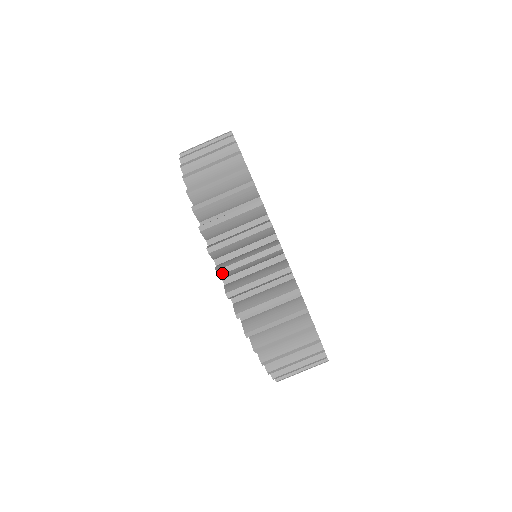
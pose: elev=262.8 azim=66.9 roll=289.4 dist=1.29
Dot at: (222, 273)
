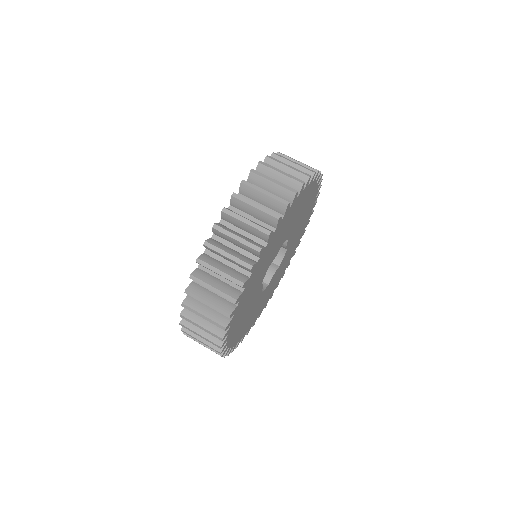
Dot at: (262, 163)
